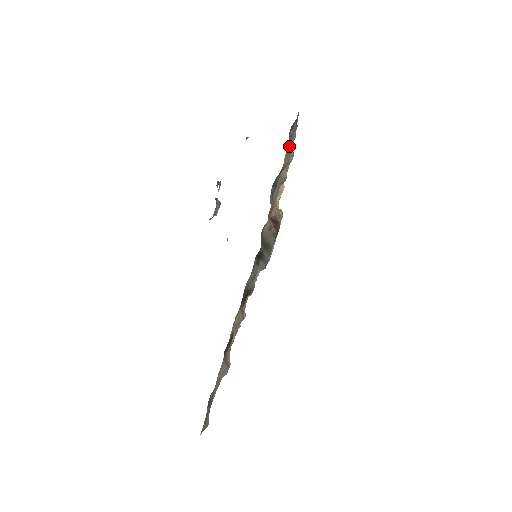
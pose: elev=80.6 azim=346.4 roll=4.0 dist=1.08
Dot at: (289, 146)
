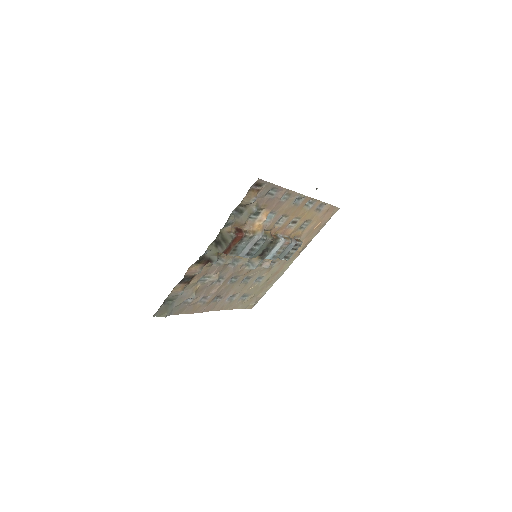
Dot at: (251, 194)
